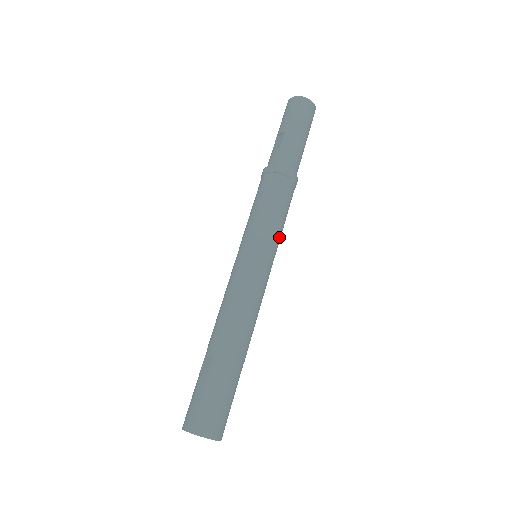
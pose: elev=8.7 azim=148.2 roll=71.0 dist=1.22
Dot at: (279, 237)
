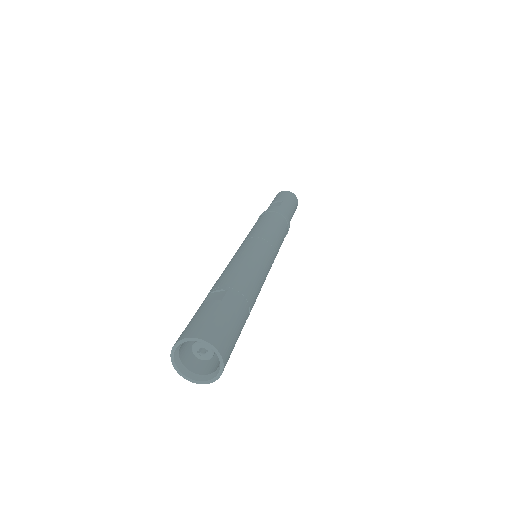
Dot at: occluded
